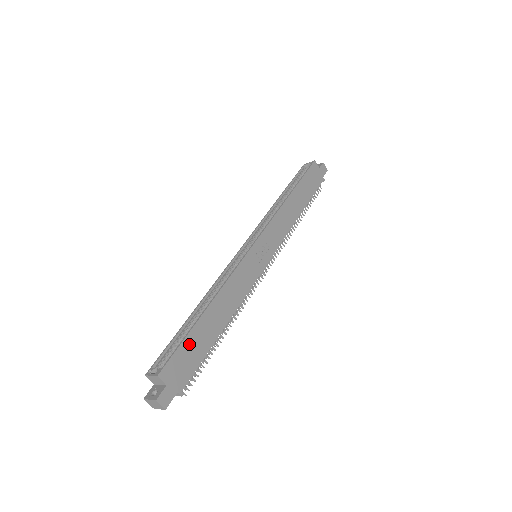
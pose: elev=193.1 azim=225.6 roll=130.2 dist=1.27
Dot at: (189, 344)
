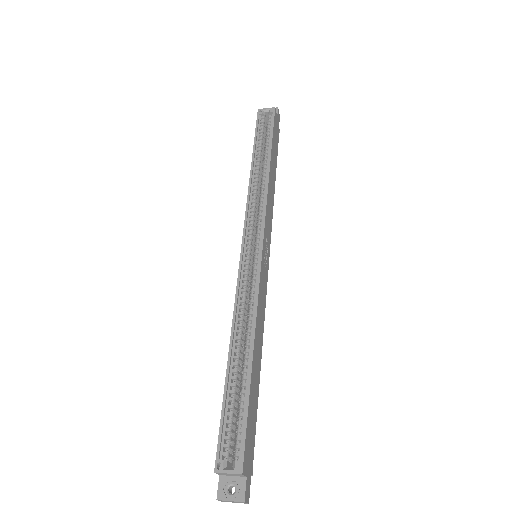
Dot at: (250, 412)
